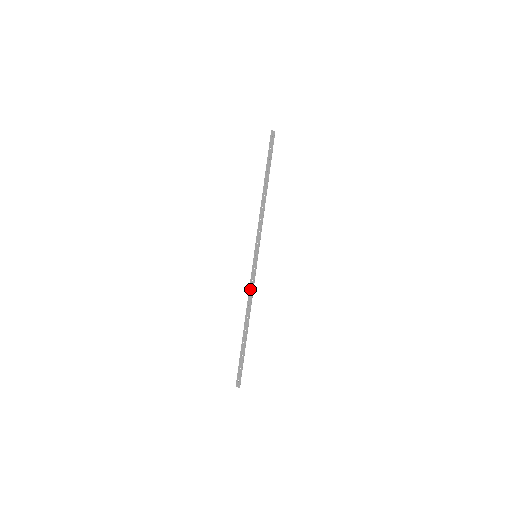
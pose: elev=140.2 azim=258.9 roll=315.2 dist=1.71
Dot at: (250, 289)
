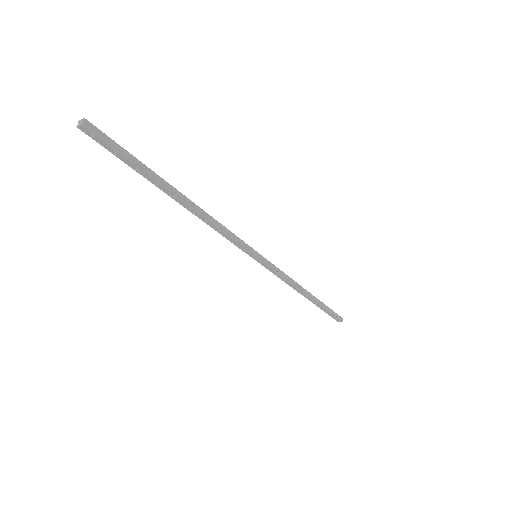
Dot at: (223, 229)
